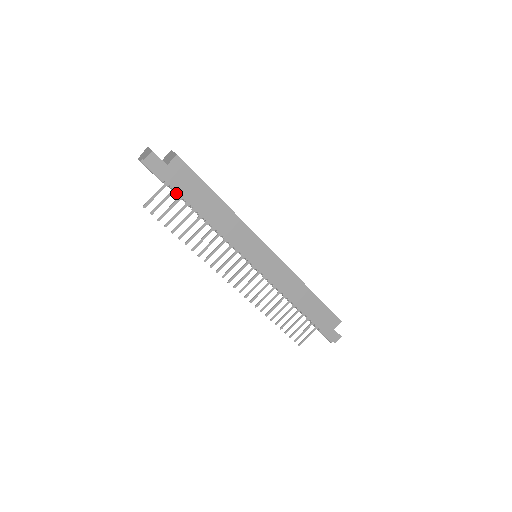
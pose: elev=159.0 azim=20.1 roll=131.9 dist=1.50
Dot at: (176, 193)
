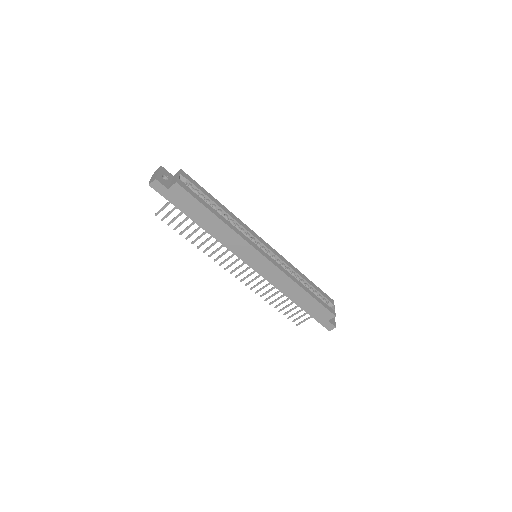
Dot at: occluded
